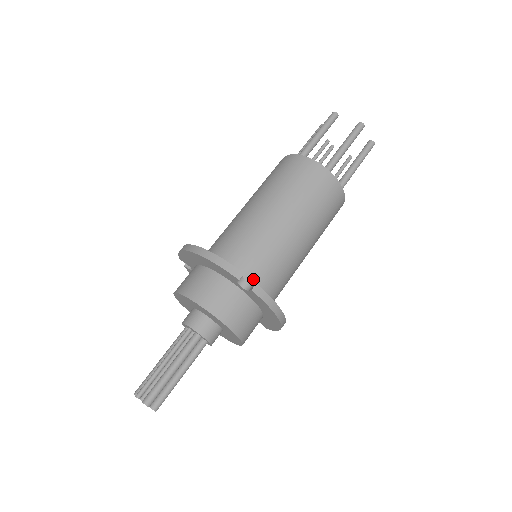
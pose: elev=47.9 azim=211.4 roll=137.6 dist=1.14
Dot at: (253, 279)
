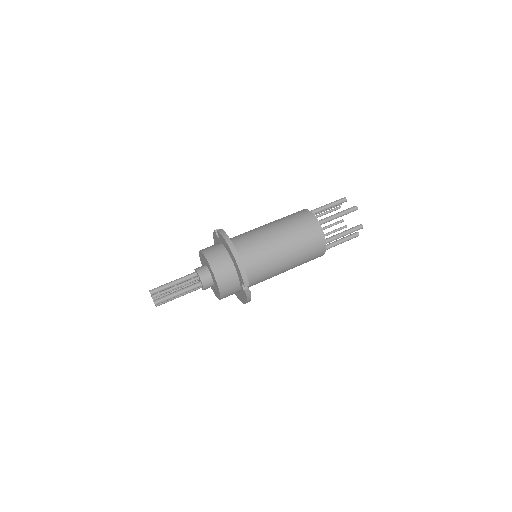
Dot at: (249, 281)
